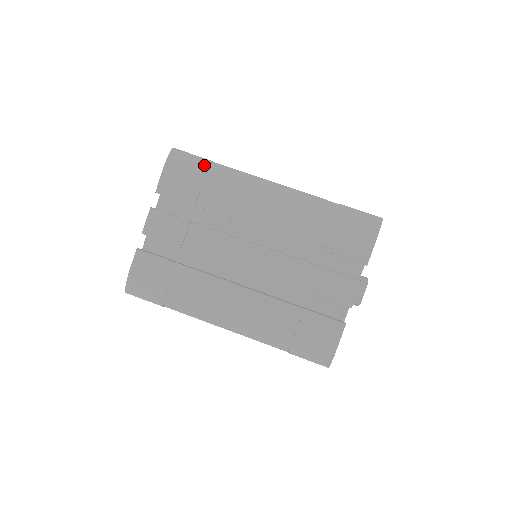
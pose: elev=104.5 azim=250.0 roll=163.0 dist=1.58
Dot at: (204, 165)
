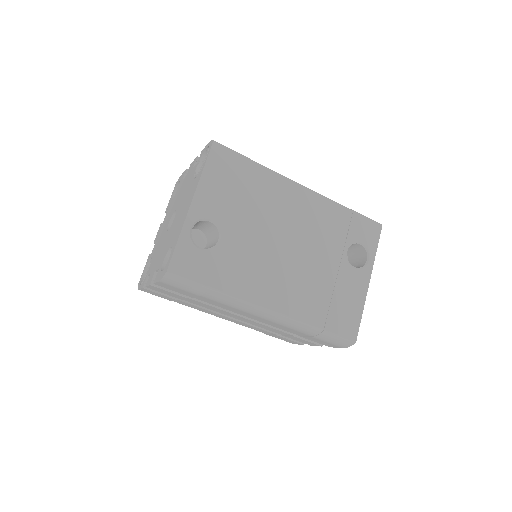
Dot at: (200, 290)
